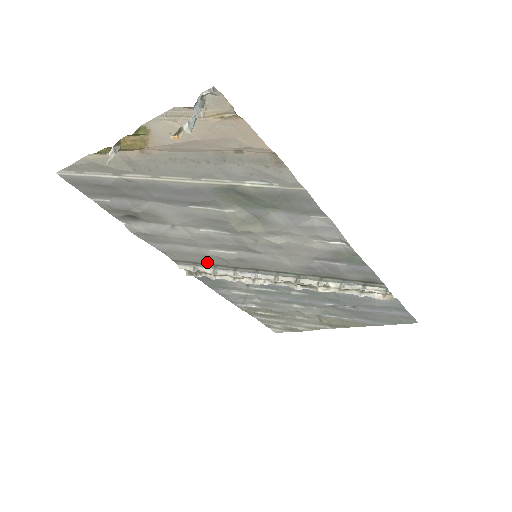
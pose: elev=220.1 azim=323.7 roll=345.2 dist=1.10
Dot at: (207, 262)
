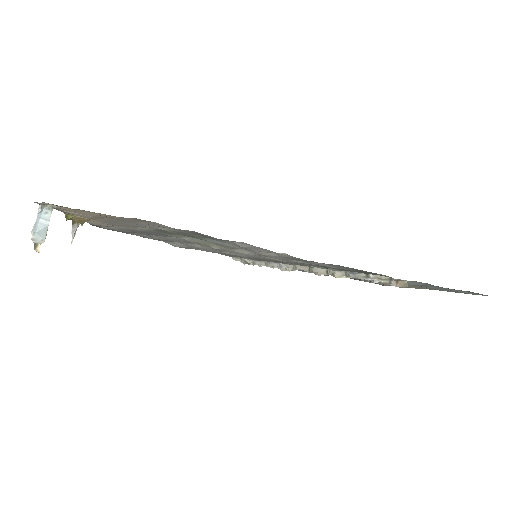
Dot at: occluded
